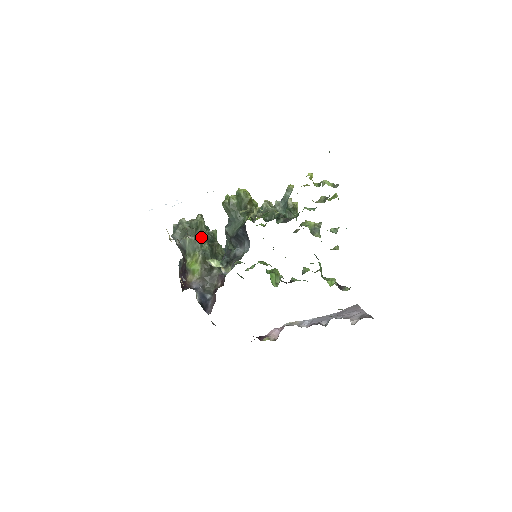
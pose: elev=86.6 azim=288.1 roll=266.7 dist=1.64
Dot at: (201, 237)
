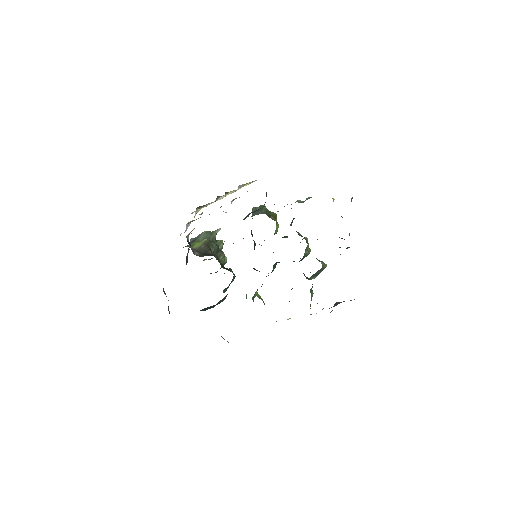
Dot at: occluded
